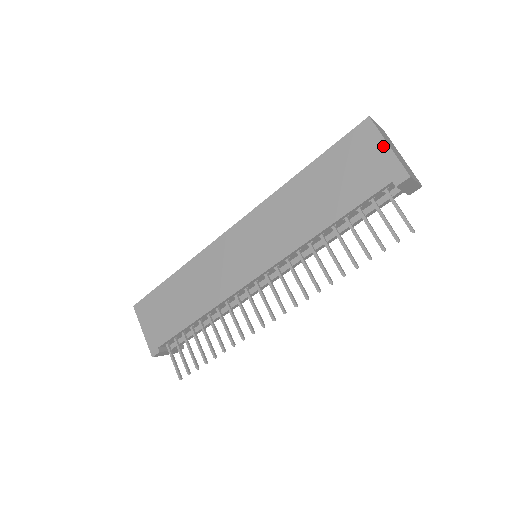
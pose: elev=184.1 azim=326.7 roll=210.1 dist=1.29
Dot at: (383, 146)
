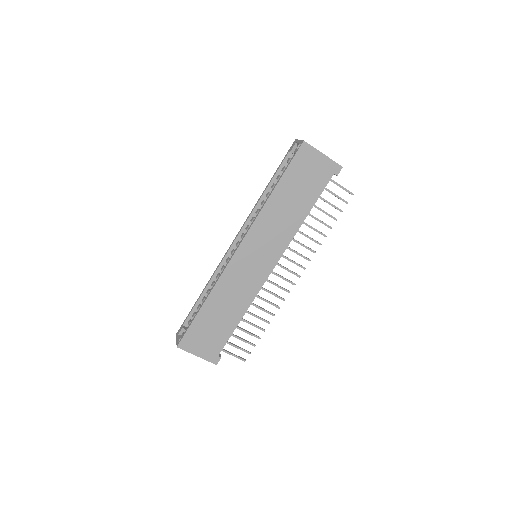
Dot at: (320, 156)
